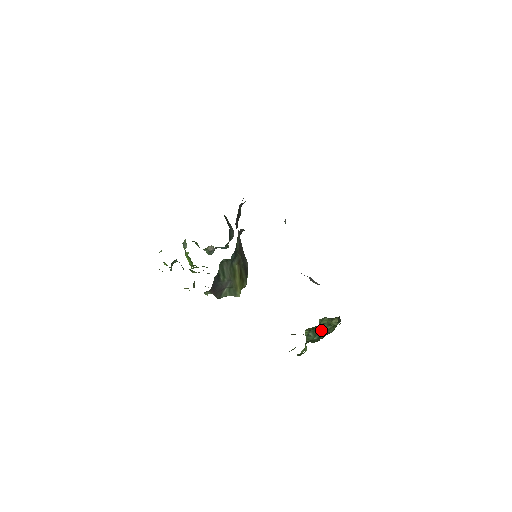
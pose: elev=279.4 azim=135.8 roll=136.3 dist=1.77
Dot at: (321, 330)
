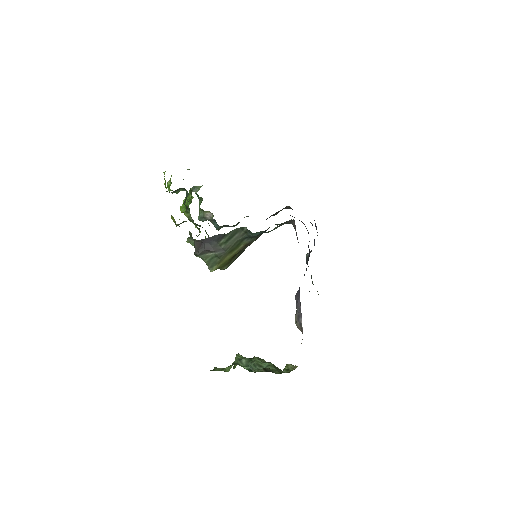
Dot at: (261, 365)
